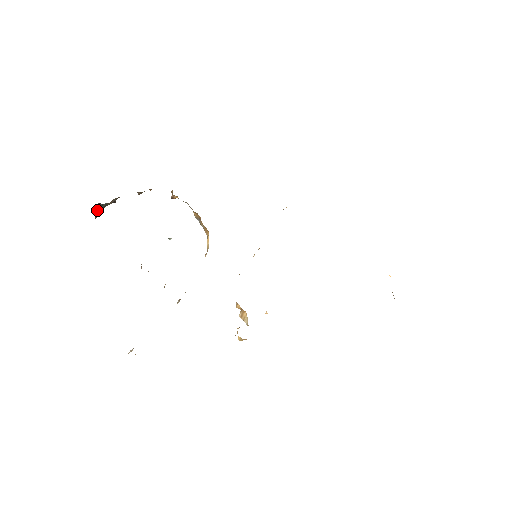
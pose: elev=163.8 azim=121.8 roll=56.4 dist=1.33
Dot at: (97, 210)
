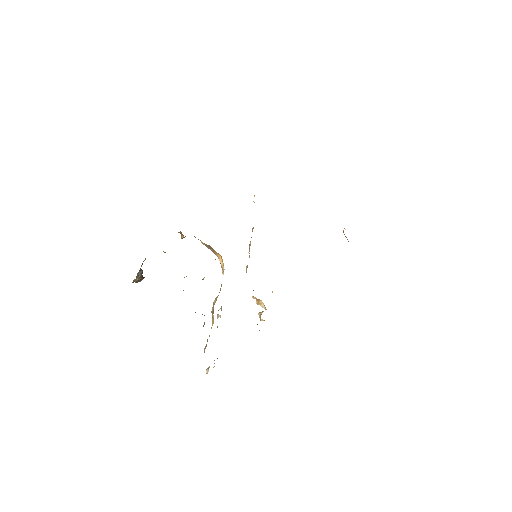
Dot at: (140, 281)
